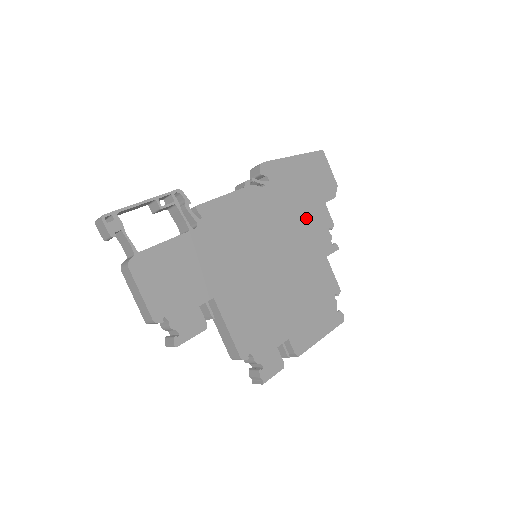
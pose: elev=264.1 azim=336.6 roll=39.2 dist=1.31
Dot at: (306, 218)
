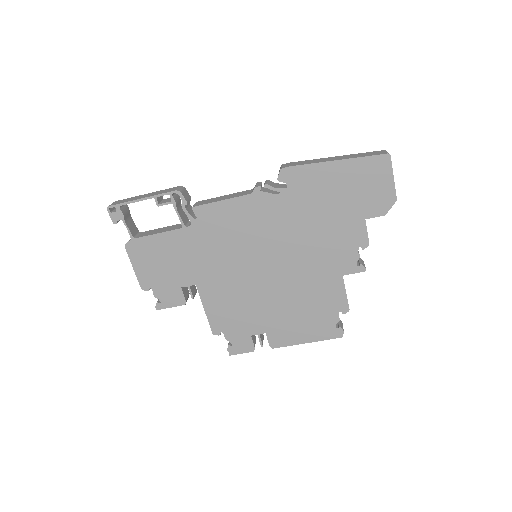
Dot at: (328, 233)
